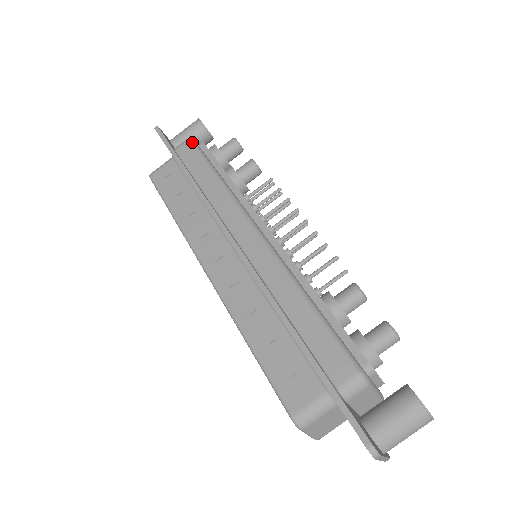
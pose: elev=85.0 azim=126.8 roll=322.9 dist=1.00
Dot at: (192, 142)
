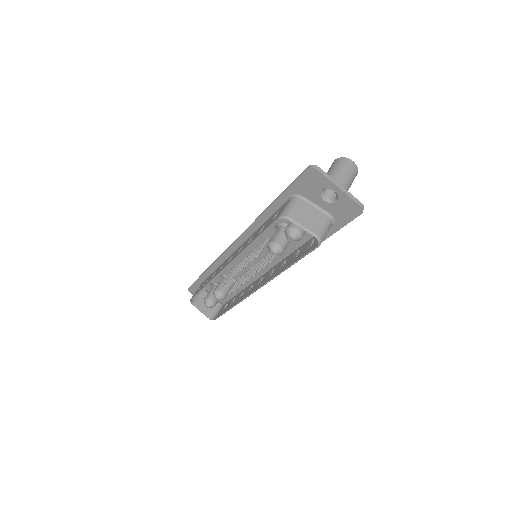
Dot at: occluded
